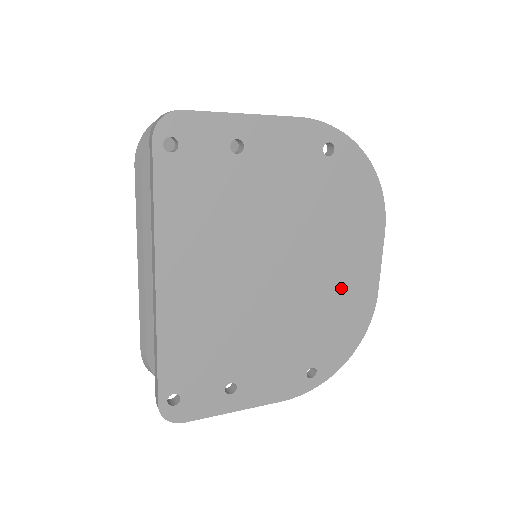
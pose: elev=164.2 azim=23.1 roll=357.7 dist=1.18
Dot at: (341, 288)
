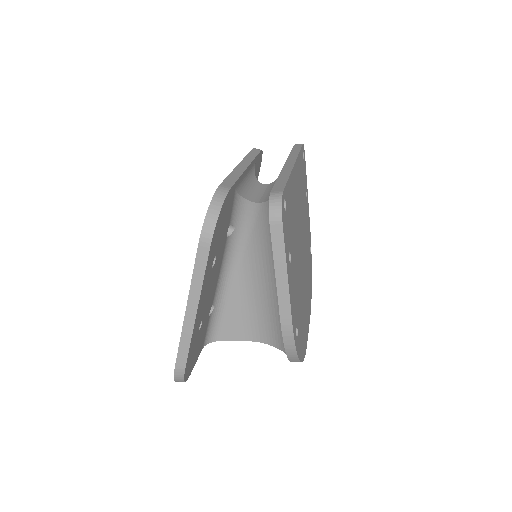
Dot at: (305, 310)
